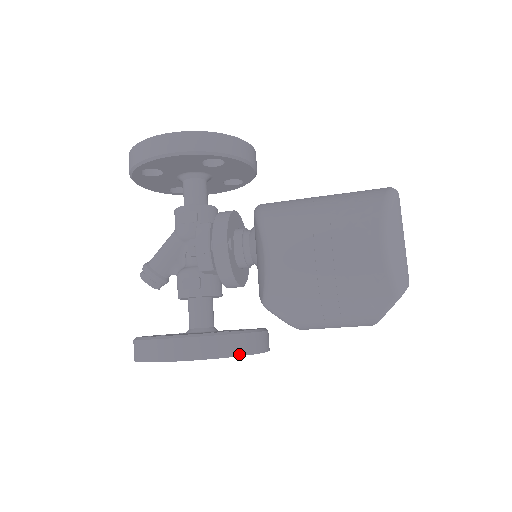
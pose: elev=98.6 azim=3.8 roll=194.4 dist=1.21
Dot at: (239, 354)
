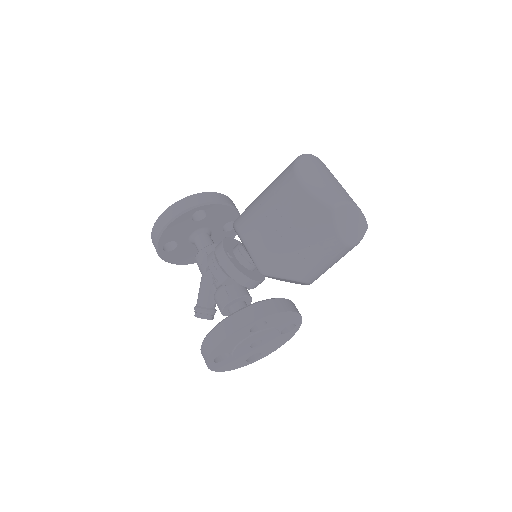
Dot at: (263, 316)
